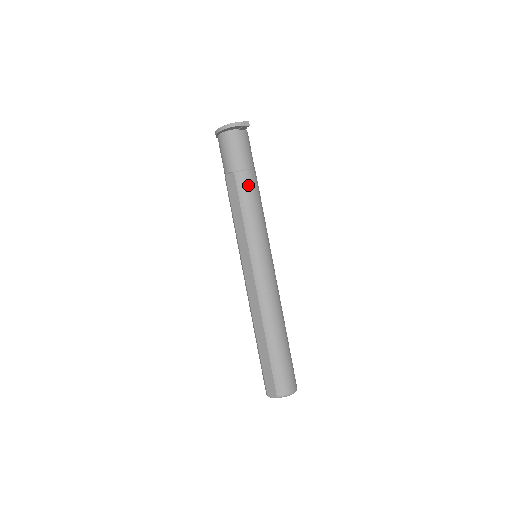
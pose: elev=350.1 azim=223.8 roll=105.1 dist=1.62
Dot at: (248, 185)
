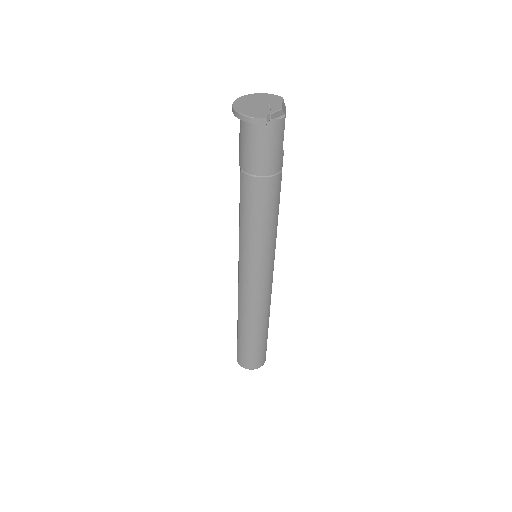
Dot at: (252, 194)
